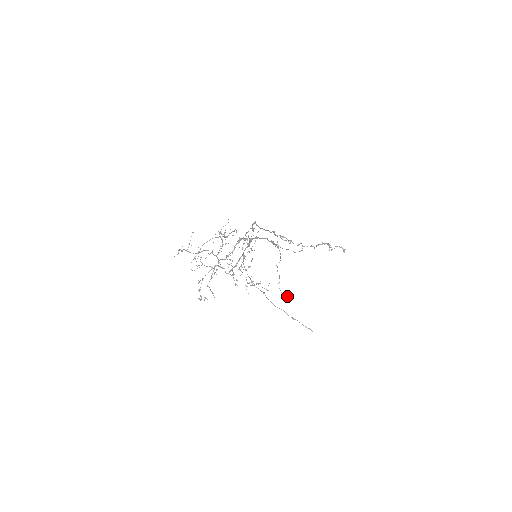
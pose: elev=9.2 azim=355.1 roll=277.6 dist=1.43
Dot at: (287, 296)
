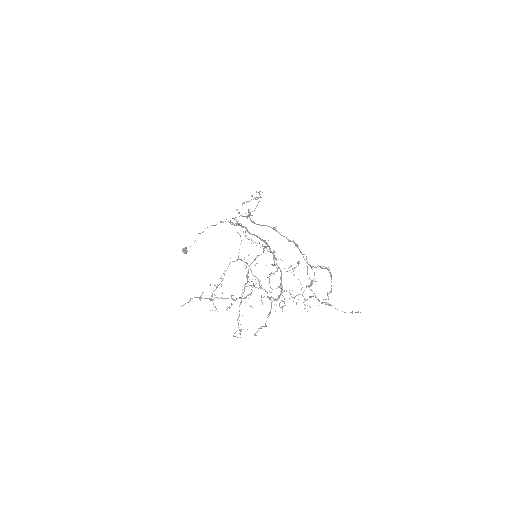
Dot at: occluded
